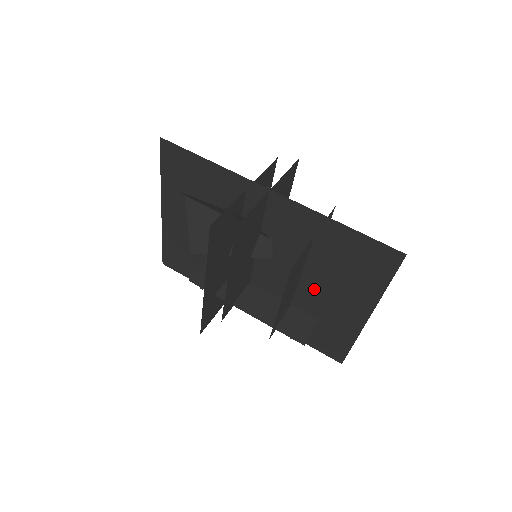
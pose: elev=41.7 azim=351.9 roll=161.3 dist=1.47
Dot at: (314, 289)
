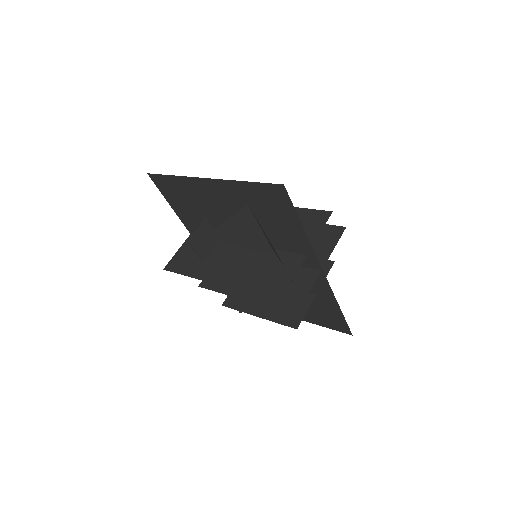
Dot at: occluded
